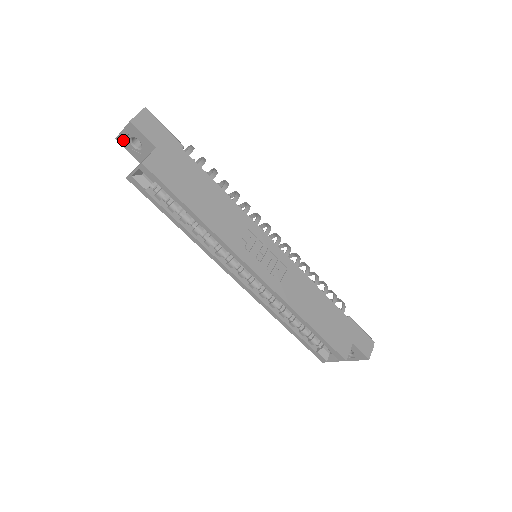
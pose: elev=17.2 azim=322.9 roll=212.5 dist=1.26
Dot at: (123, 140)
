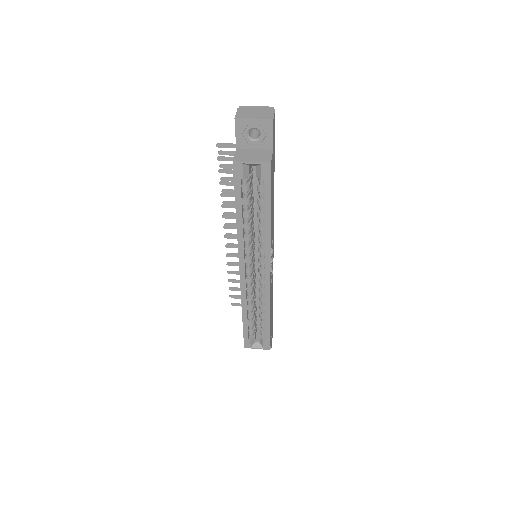
Dot at: (243, 124)
